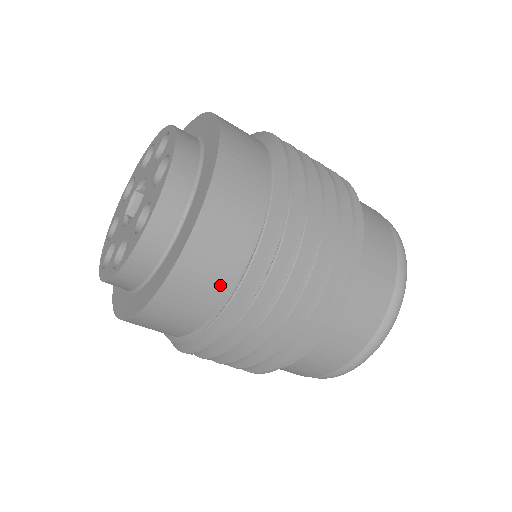
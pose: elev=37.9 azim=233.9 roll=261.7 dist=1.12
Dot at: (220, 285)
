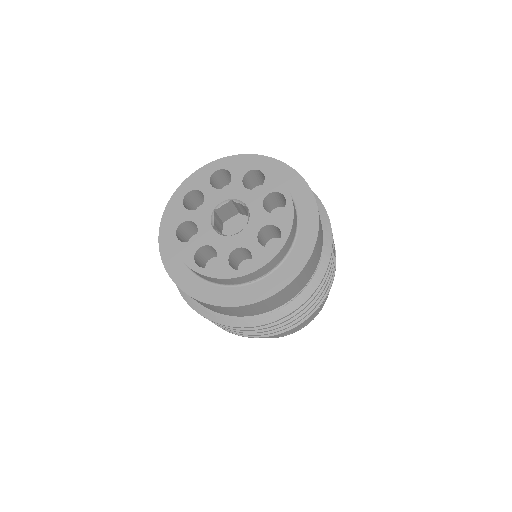
Dot at: (250, 314)
